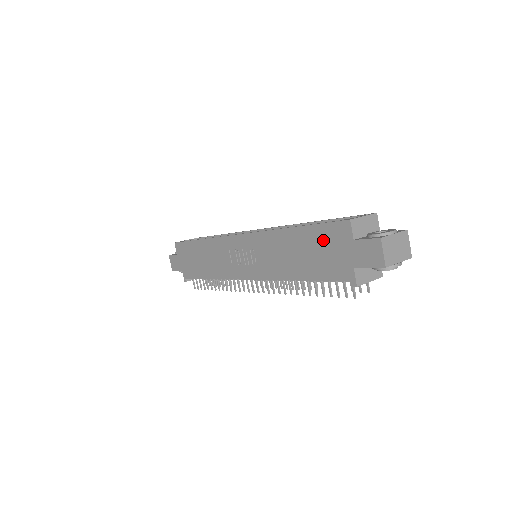
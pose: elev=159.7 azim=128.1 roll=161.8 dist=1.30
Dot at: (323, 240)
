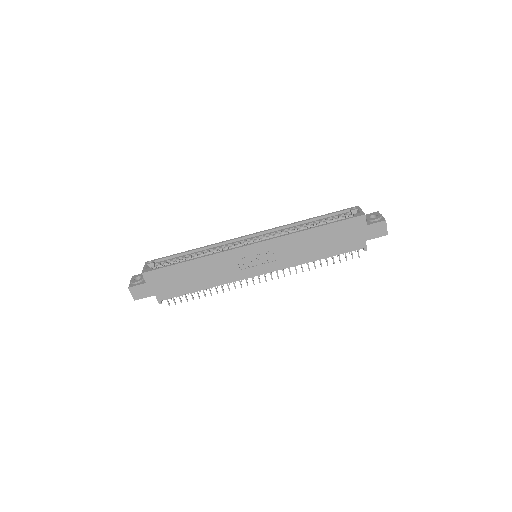
Dot at: (343, 230)
